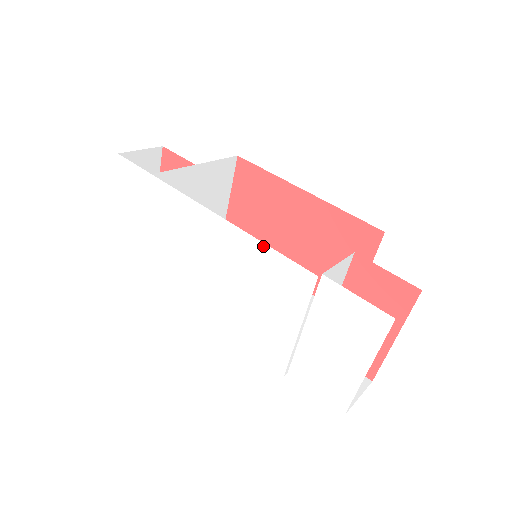
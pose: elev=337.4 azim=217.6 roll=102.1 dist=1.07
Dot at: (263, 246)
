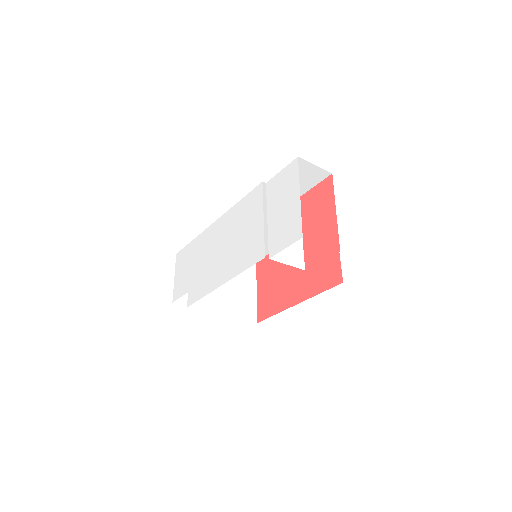
Dot at: (239, 203)
